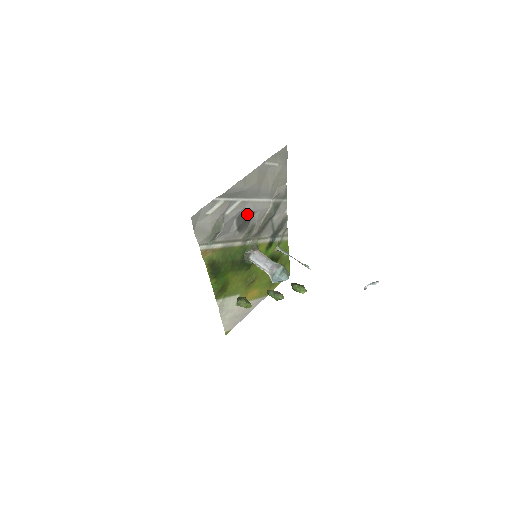
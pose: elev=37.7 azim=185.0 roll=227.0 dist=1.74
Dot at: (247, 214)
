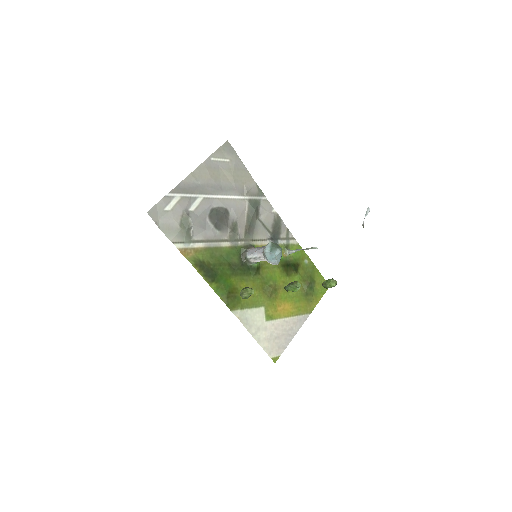
Dot at: (219, 212)
